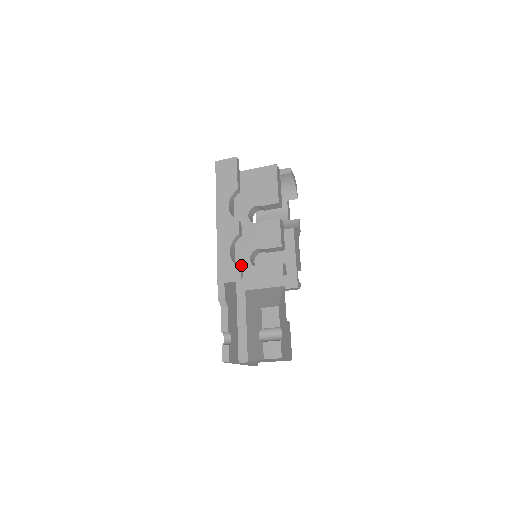
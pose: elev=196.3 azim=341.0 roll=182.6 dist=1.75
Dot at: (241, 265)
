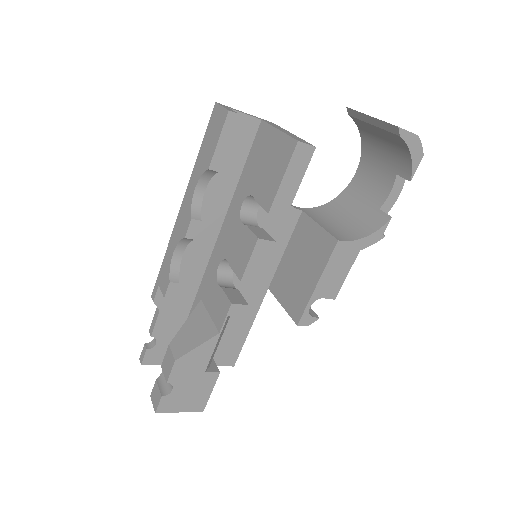
Dot at: (211, 265)
